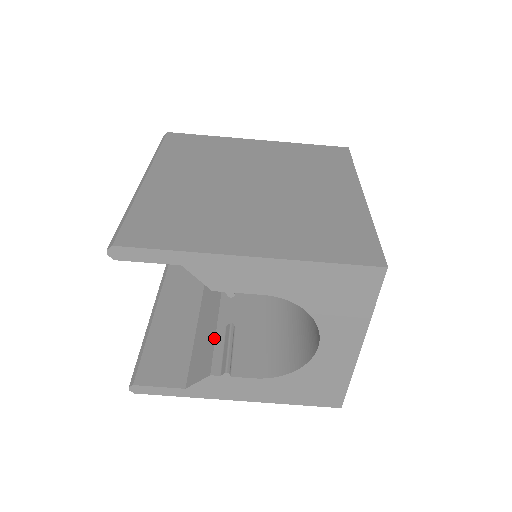
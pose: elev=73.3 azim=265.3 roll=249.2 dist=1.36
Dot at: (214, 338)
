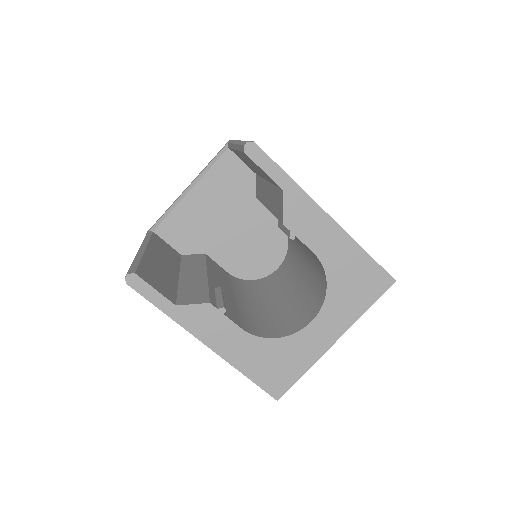
Dot at: (207, 287)
